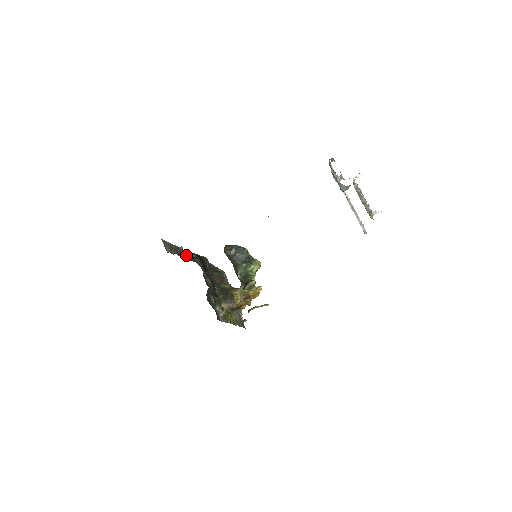
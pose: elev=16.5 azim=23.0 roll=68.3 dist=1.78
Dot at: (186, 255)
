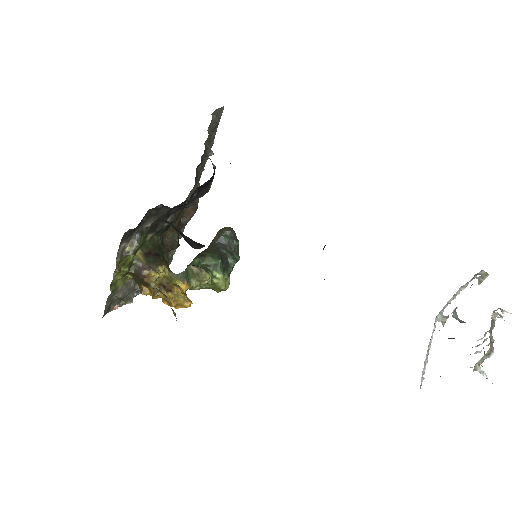
Dot at: (201, 166)
